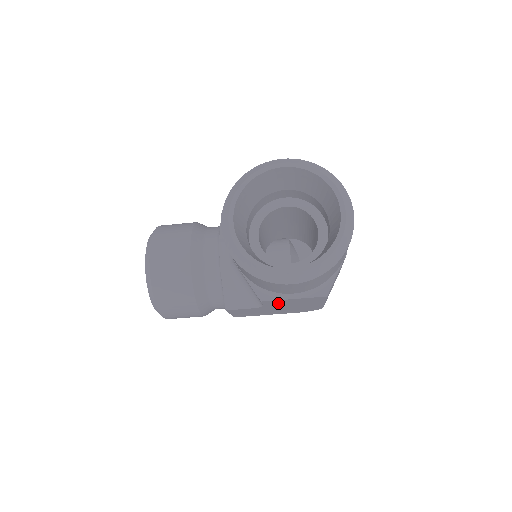
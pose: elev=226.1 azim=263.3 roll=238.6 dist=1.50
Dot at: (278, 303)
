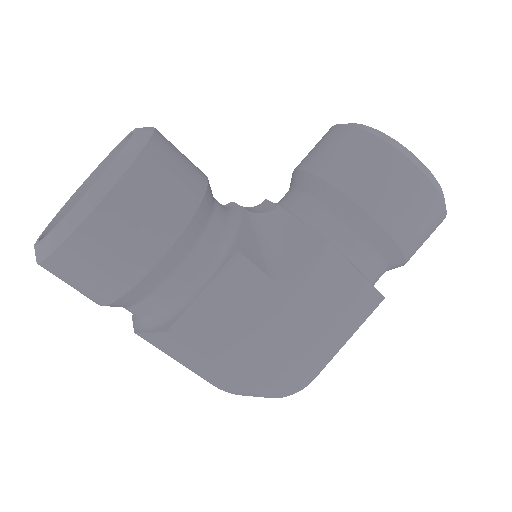
Dot at: (322, 280)
